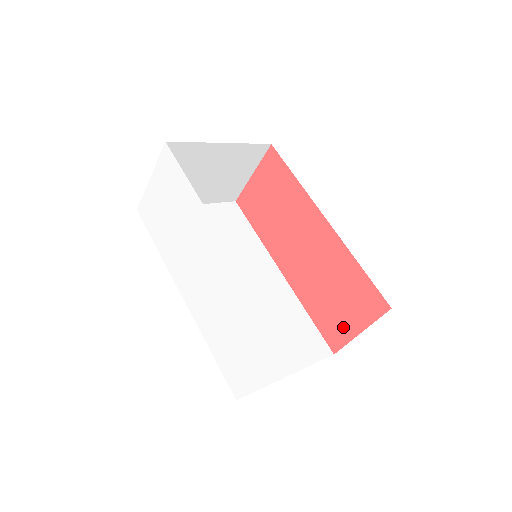
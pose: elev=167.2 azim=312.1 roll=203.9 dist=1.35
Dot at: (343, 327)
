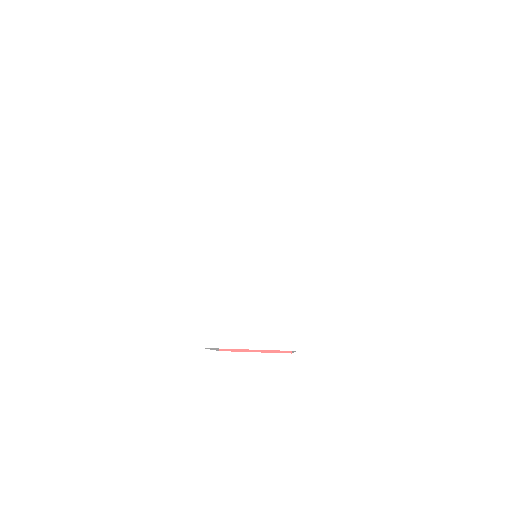
Dot at: occluded
